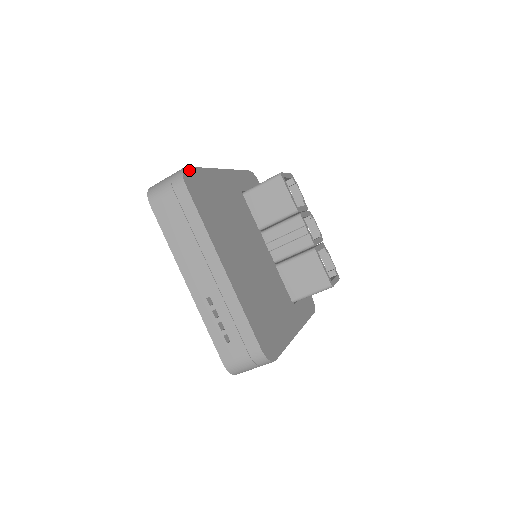
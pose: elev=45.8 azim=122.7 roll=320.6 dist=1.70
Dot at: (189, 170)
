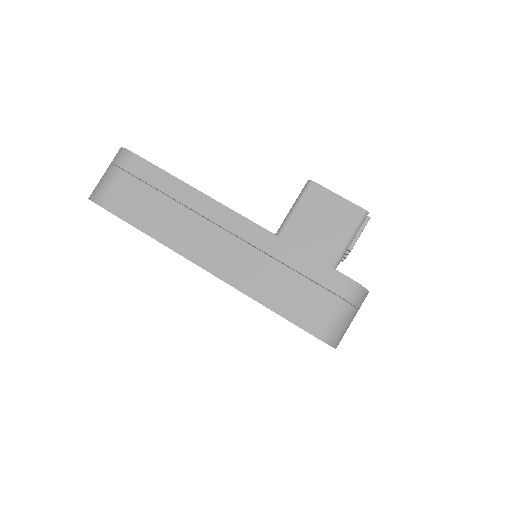
Dot at: occluded
